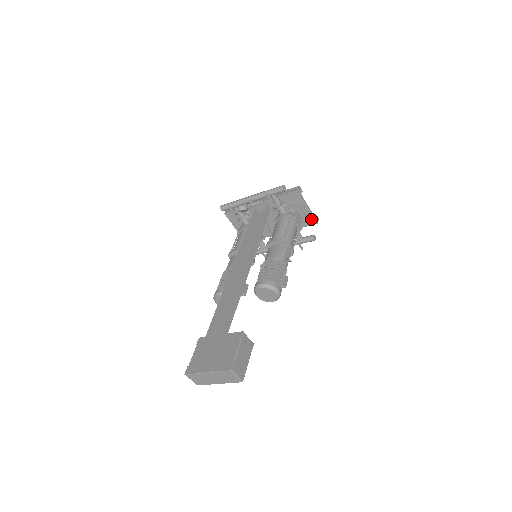
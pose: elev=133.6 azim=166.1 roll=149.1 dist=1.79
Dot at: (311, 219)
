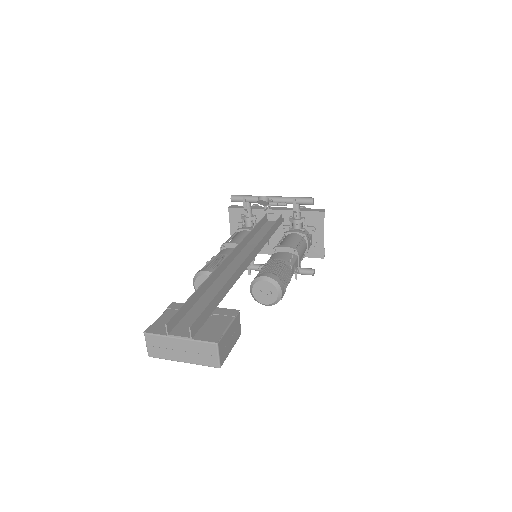
Dot at: (319, 251)
